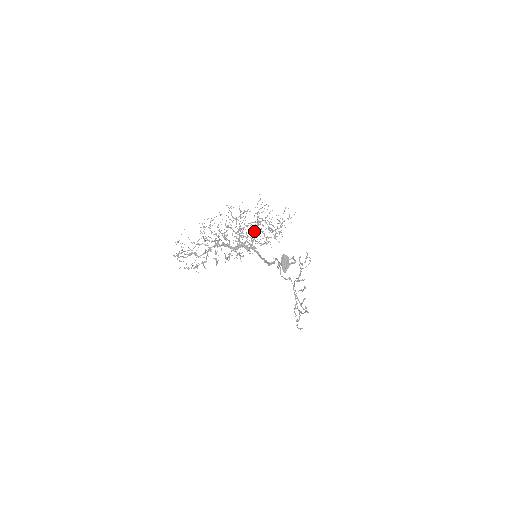
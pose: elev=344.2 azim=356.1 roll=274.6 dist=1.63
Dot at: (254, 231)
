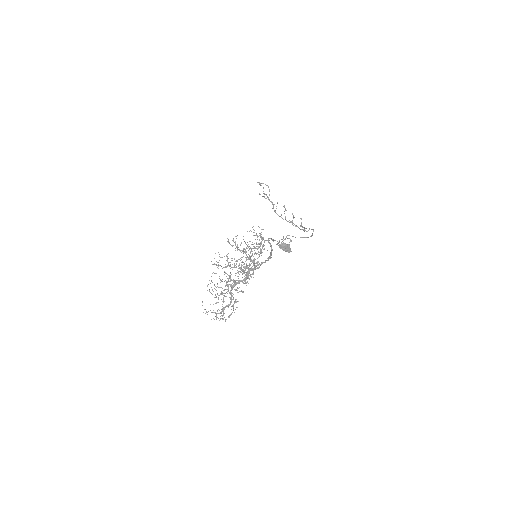
Dot at: occluded
